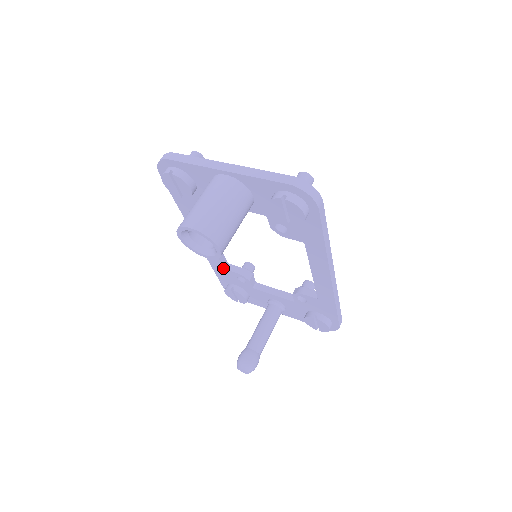
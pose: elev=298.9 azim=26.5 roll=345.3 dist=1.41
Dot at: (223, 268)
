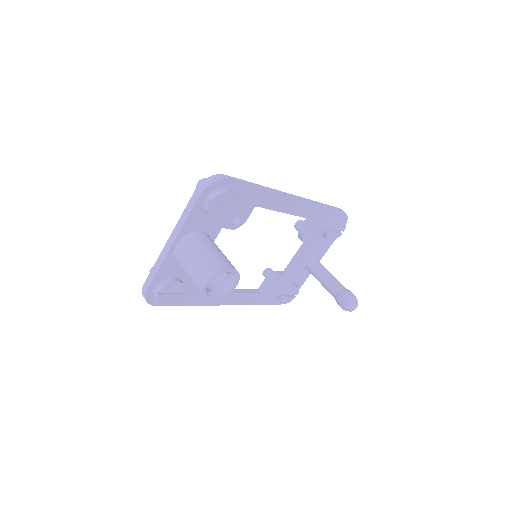
Dot at: (260, 294)
